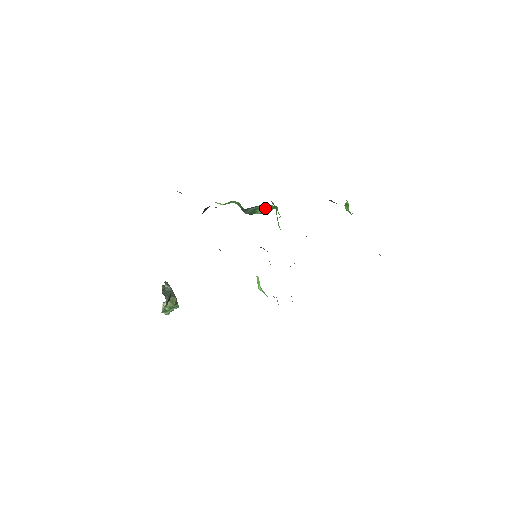
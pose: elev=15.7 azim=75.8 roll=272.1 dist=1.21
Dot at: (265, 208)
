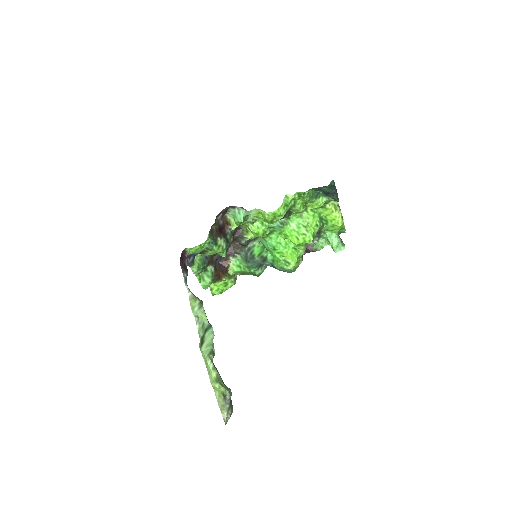
Dot at: (257, 250)
